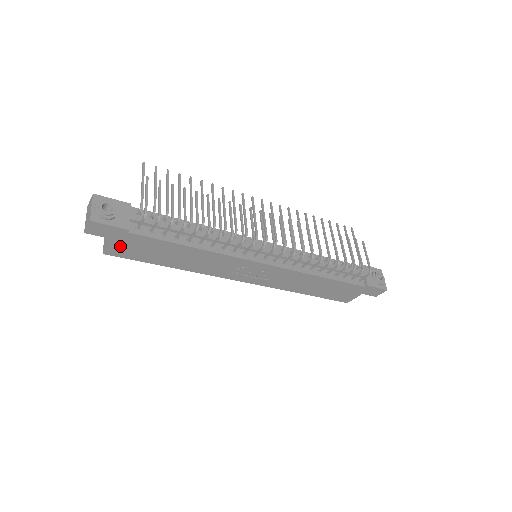
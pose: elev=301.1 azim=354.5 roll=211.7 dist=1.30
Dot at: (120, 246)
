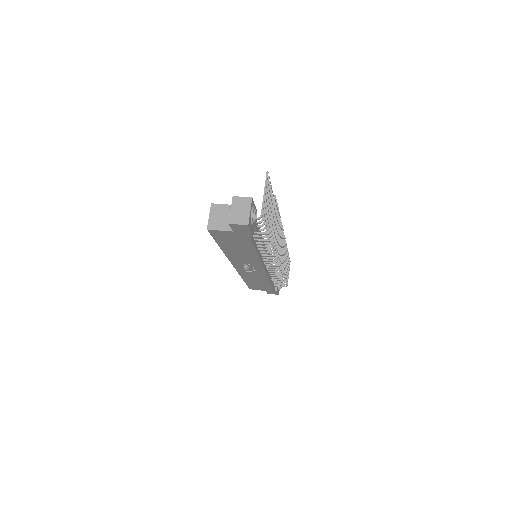
Dot at: (227, 234)
